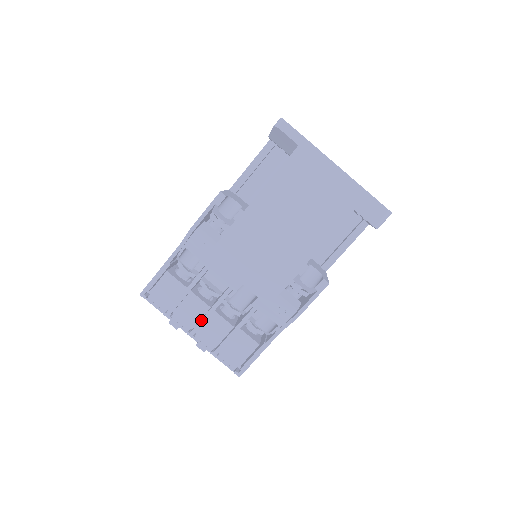
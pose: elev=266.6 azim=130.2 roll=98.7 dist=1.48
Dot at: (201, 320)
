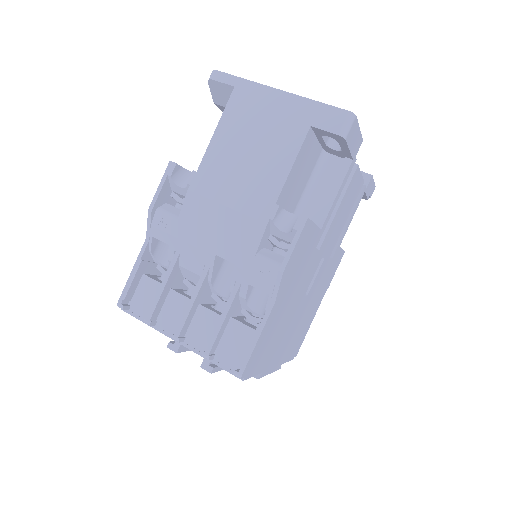
Dot at: (183, 315)
